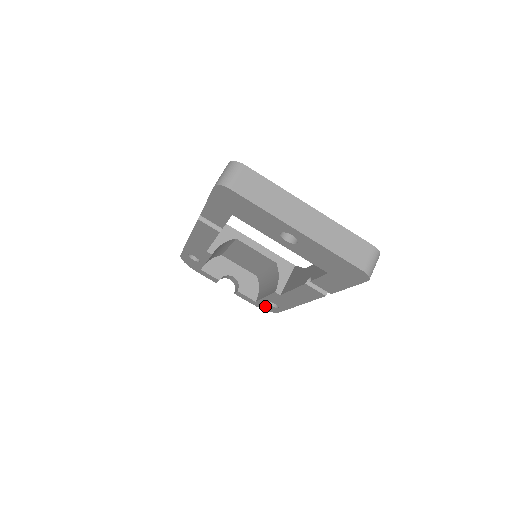
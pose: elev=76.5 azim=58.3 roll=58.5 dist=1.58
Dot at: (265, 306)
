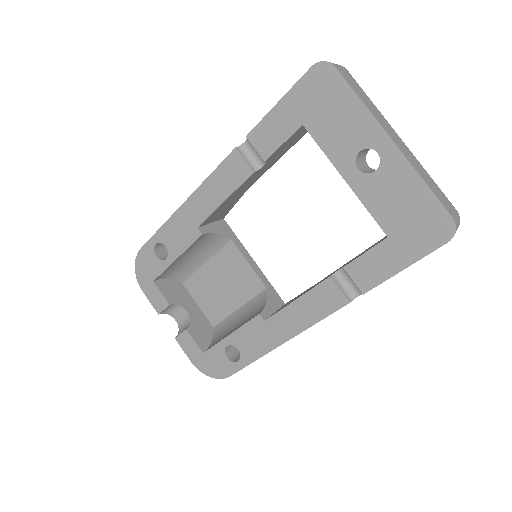
Dot at: (214, 362)
